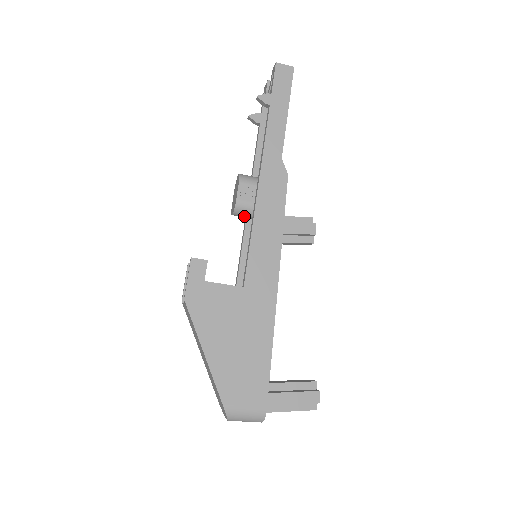
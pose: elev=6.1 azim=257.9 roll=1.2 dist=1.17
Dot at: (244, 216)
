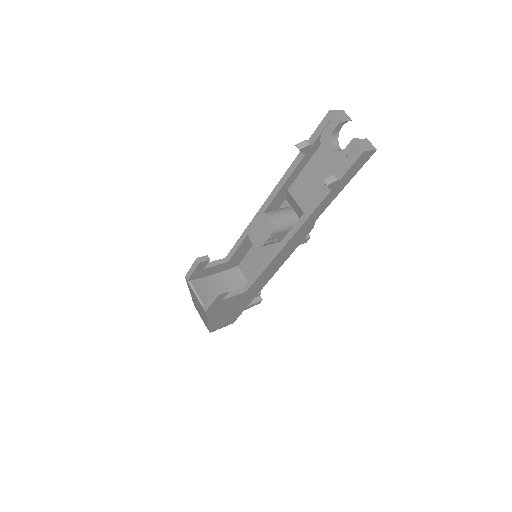
Dot at: occluded
